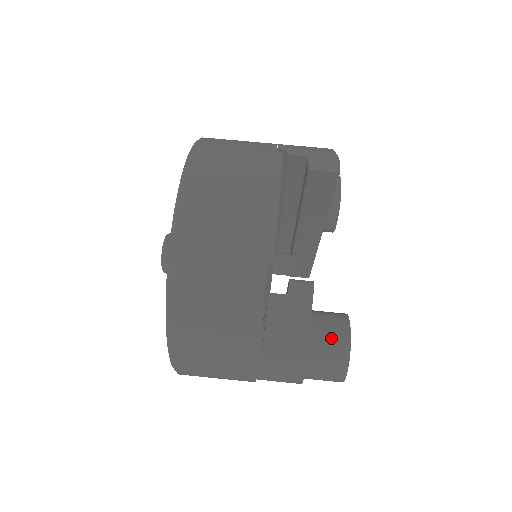
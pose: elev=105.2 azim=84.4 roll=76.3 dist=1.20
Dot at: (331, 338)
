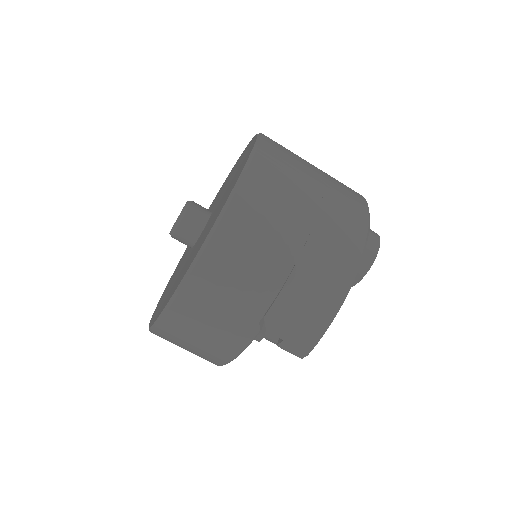
Dot at: (268, 338)
